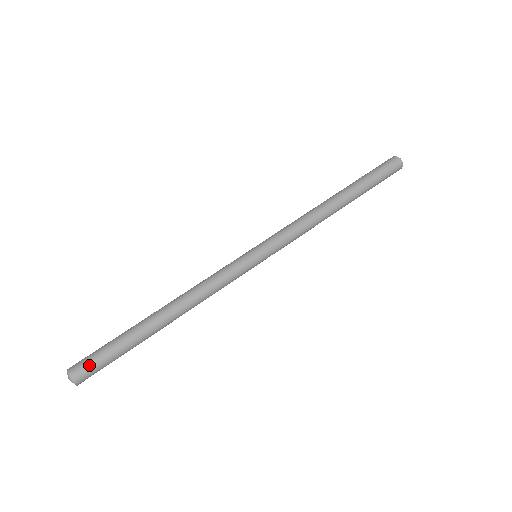
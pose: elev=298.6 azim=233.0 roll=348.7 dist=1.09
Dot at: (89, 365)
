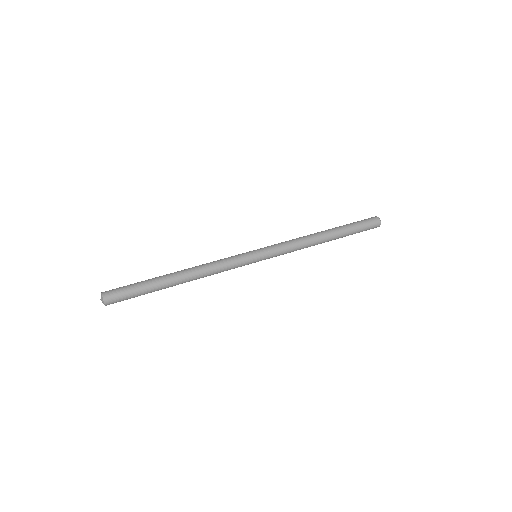
Dot at: (118, 292)
